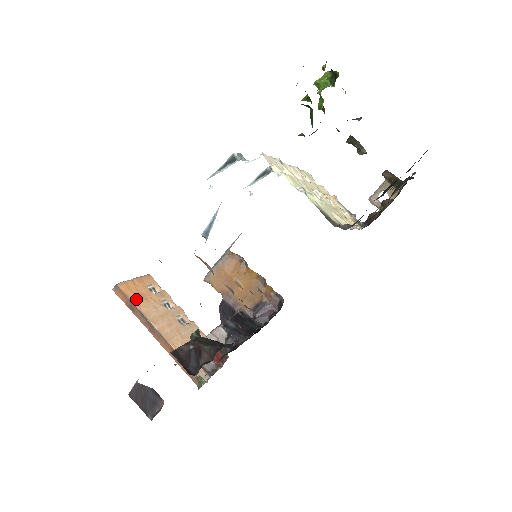
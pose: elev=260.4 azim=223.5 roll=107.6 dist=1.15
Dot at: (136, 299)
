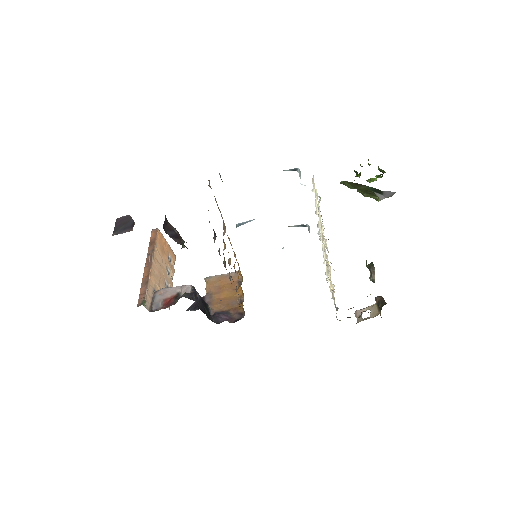
Dot at: (159, 244)
